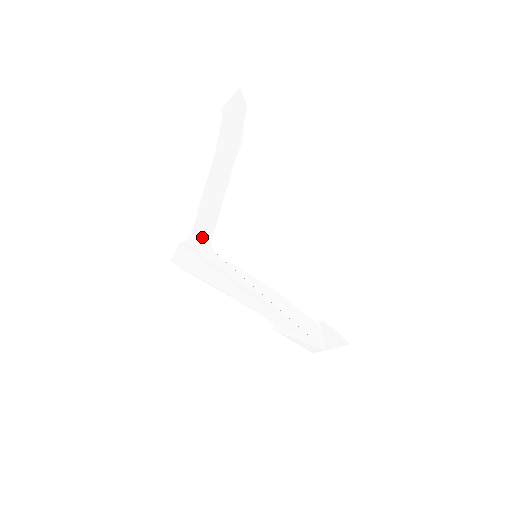
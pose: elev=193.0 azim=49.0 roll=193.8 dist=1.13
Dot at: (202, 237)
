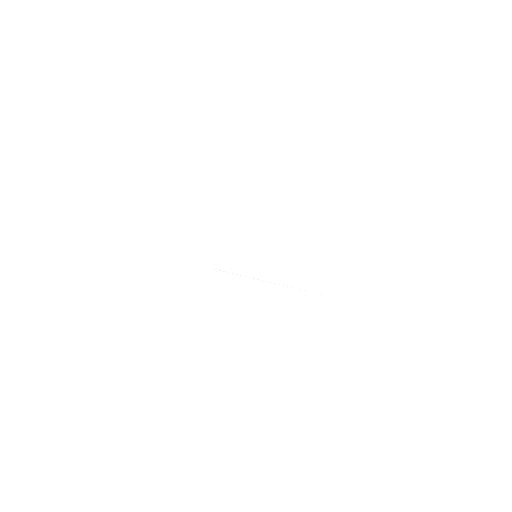
Dot at: (196, 263)
